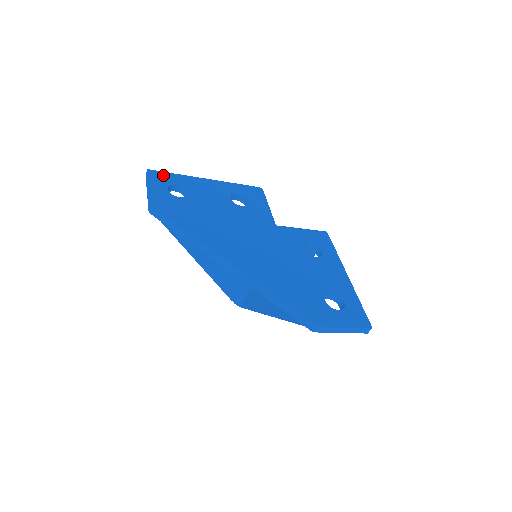
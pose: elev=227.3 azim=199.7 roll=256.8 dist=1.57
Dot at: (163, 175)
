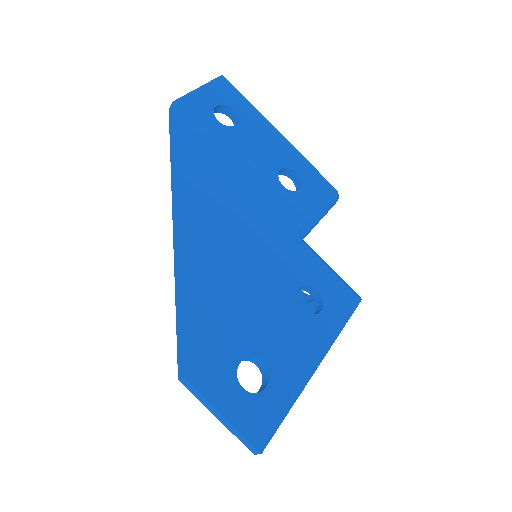
Dot at: (232, 92)
